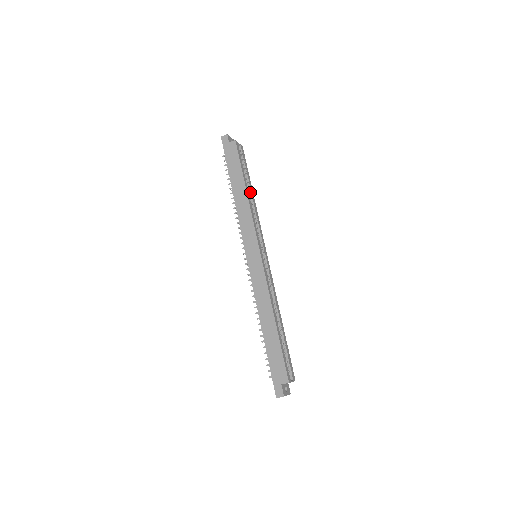
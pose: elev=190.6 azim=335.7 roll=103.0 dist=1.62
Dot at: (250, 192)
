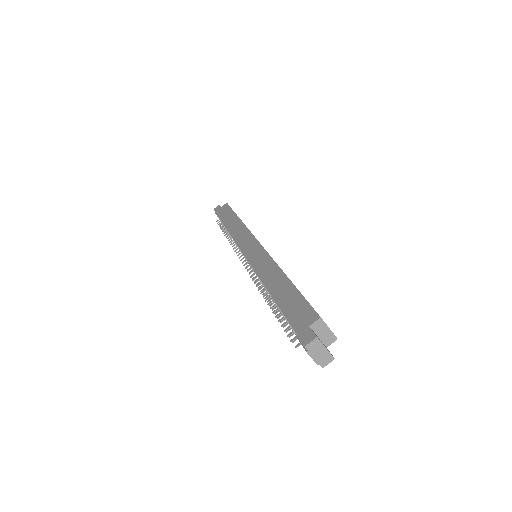
Dot at: occluded
